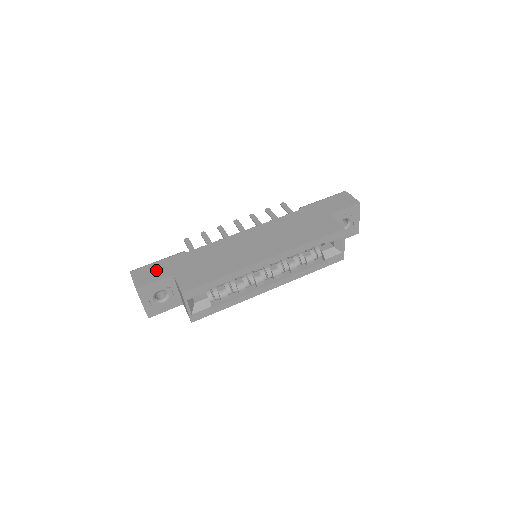
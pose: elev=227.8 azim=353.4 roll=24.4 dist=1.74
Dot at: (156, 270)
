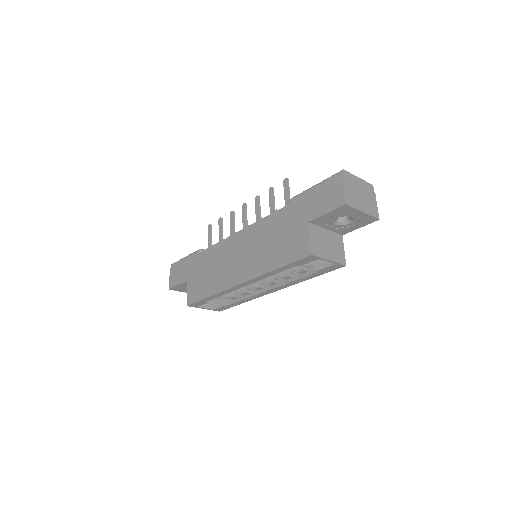
Dot at: (181, 271)
